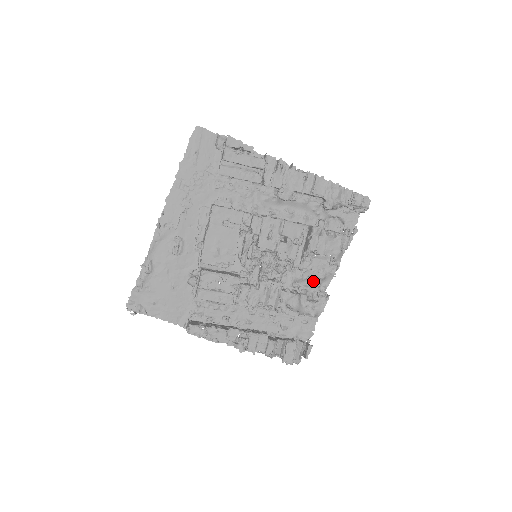
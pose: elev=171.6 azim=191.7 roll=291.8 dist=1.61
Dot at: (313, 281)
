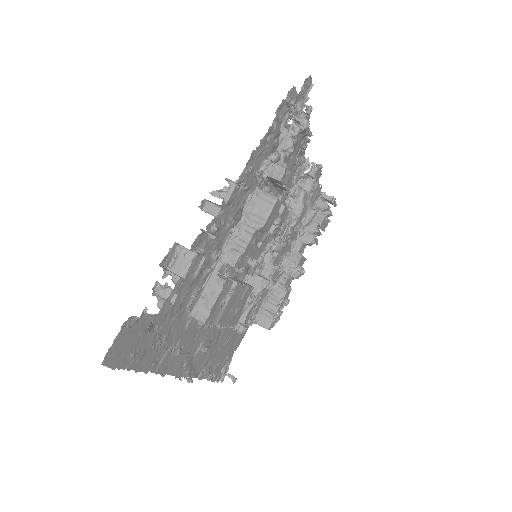
Dot at: (297, 177)
